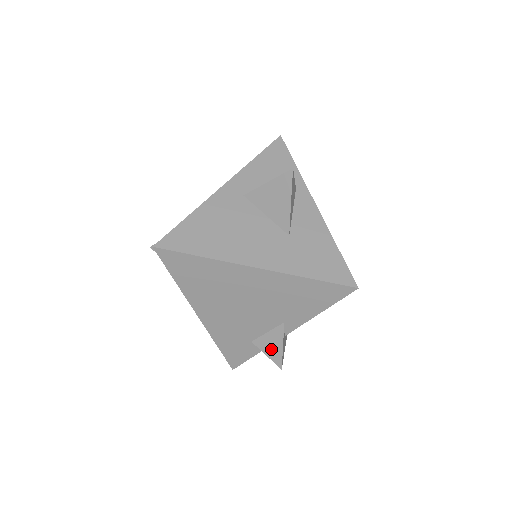
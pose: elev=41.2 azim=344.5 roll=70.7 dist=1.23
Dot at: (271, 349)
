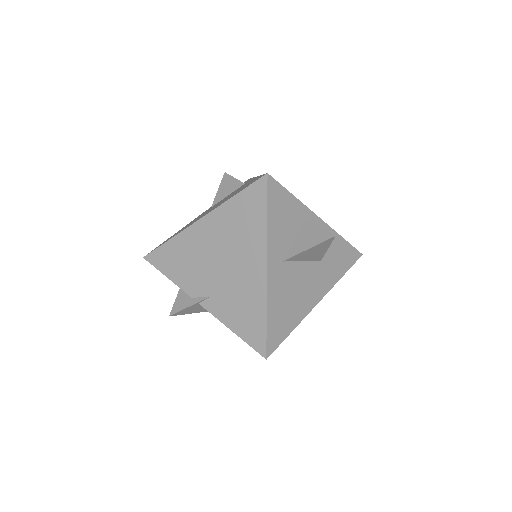
Dot at: occluded
